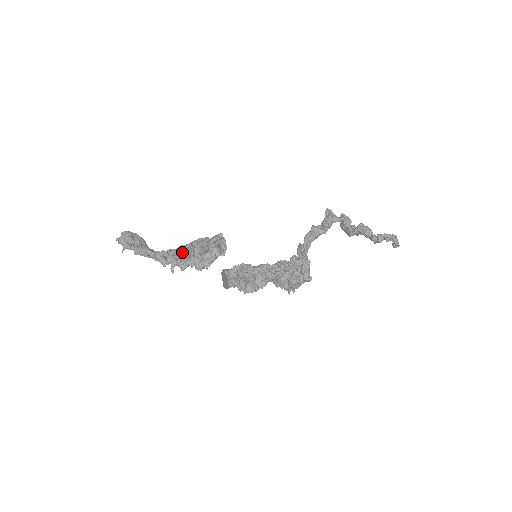
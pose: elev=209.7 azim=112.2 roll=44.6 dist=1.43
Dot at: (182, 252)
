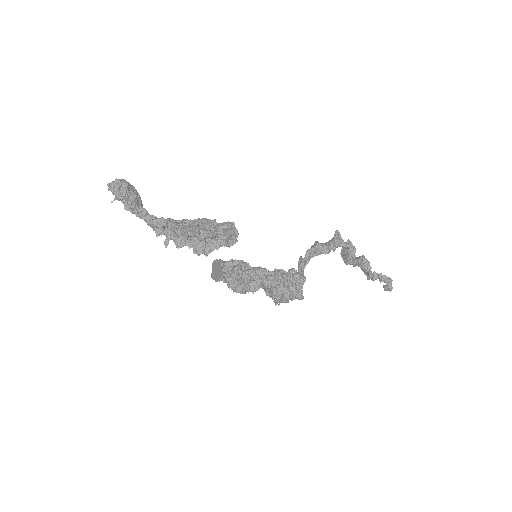
Dot at: (184, 228)
